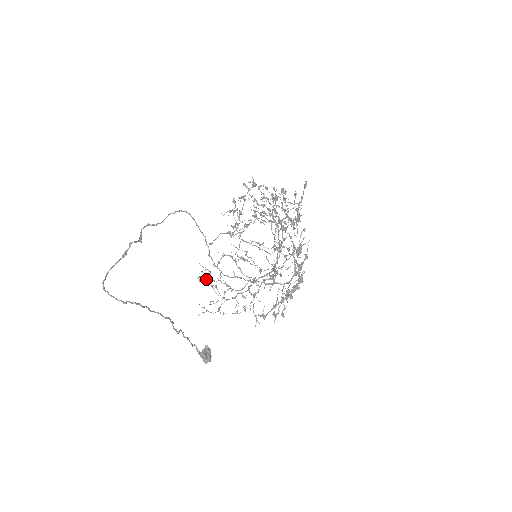
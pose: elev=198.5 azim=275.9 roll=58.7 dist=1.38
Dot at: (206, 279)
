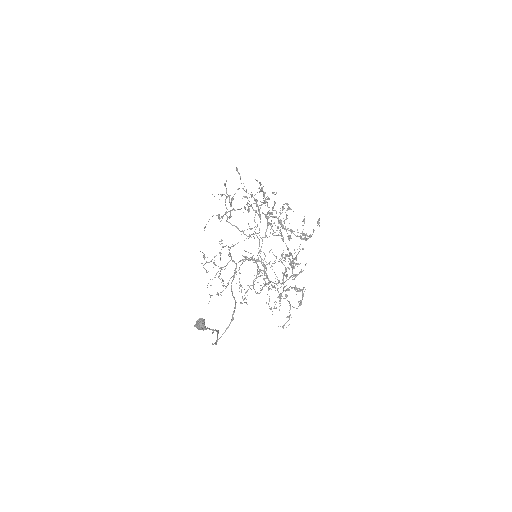
Dot at: occluded
